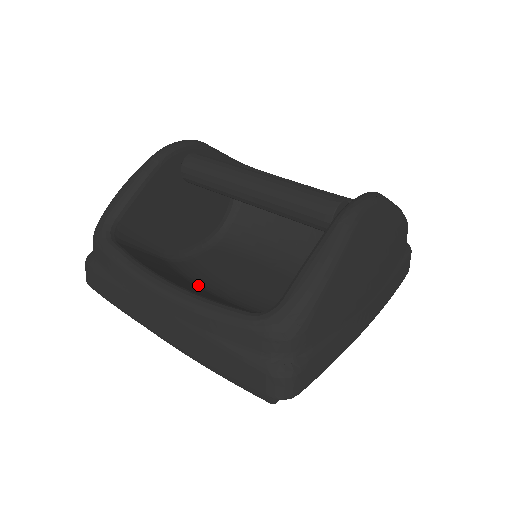
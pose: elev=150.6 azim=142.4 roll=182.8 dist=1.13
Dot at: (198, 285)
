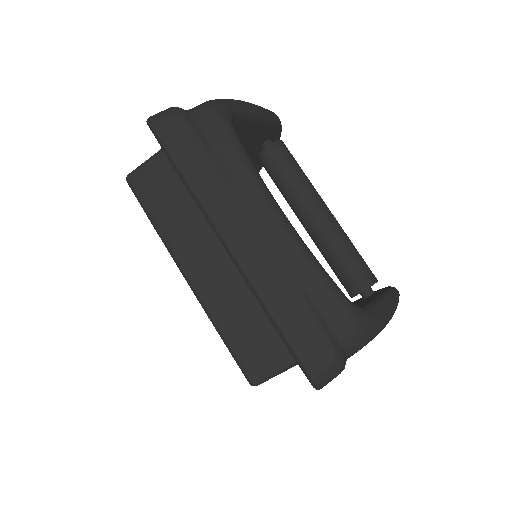
Dot at: occluded
